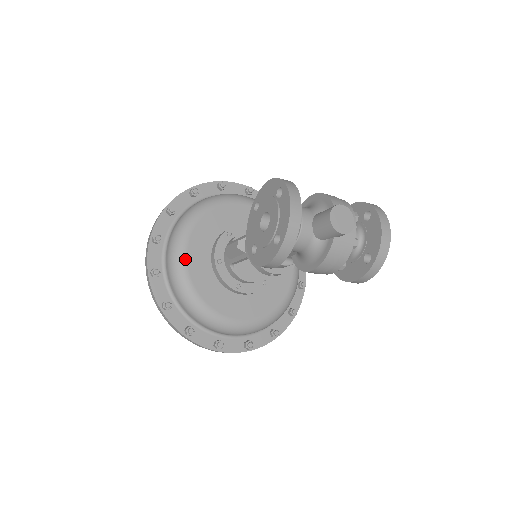
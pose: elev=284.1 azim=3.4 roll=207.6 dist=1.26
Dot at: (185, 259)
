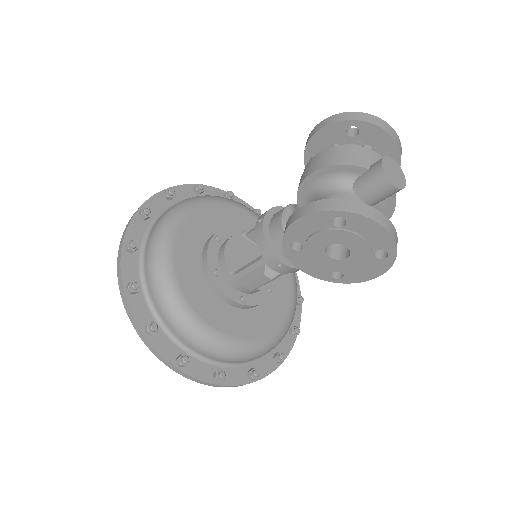
Dot at: (227, 338)
